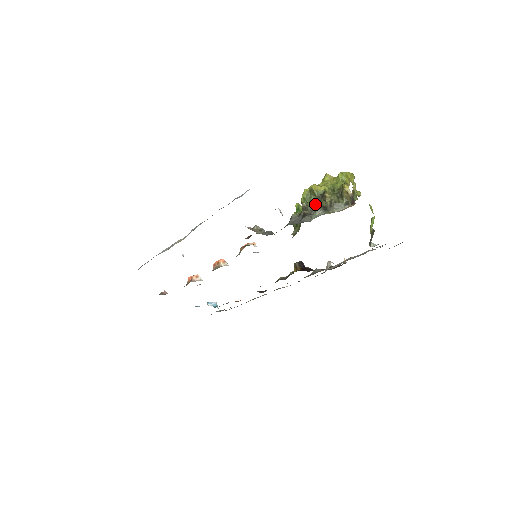
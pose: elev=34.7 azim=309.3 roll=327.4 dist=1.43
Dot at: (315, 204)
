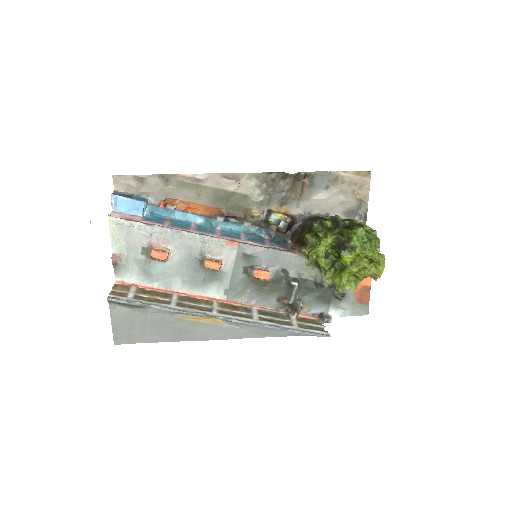
Dot at: occluded
